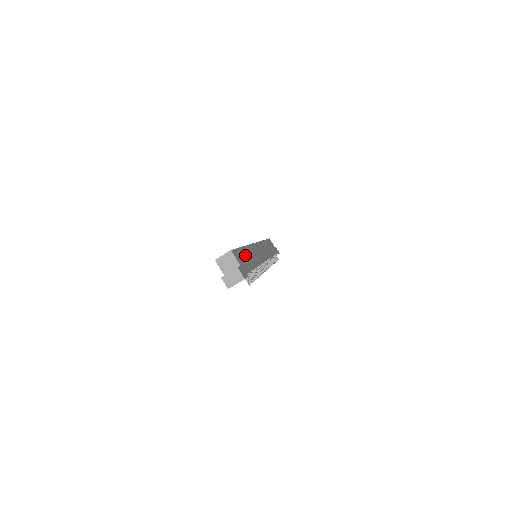
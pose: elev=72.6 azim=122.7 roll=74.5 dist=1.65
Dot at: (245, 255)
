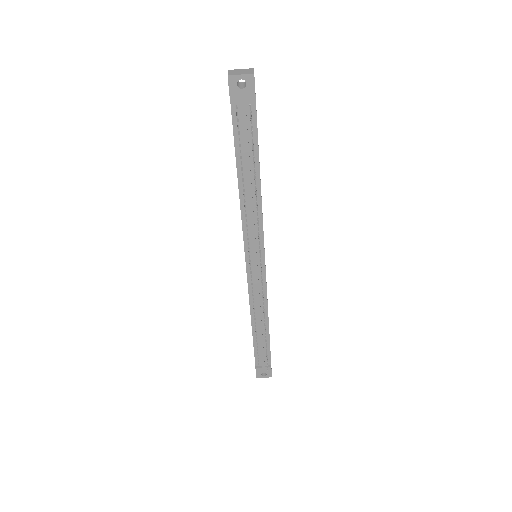
Dot at: occluded
